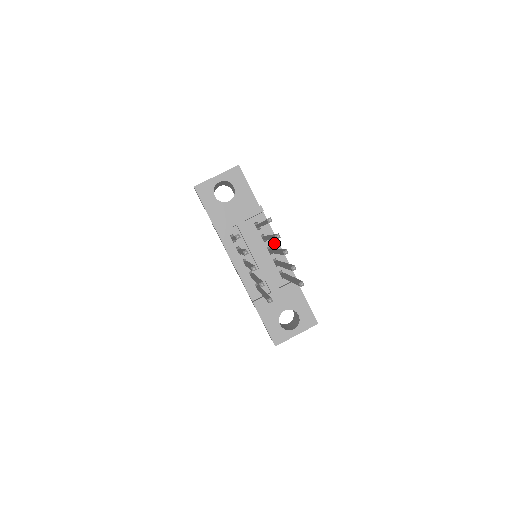
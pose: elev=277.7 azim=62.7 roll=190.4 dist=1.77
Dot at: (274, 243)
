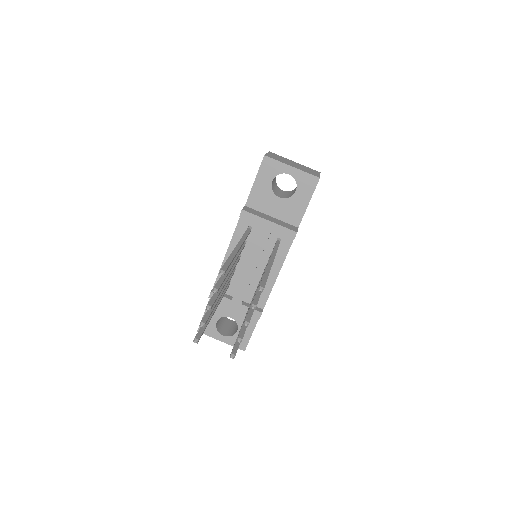
Dot at: (276, 268)
